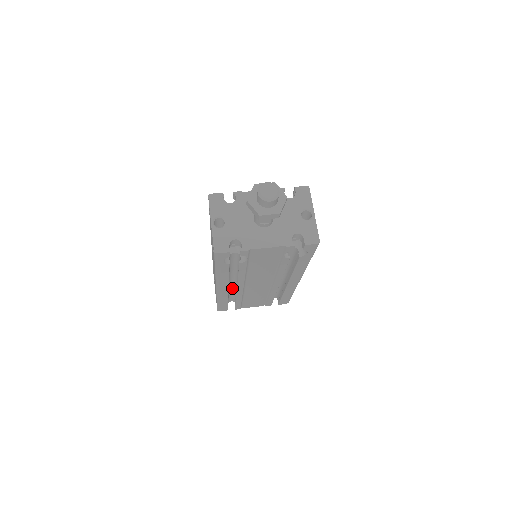
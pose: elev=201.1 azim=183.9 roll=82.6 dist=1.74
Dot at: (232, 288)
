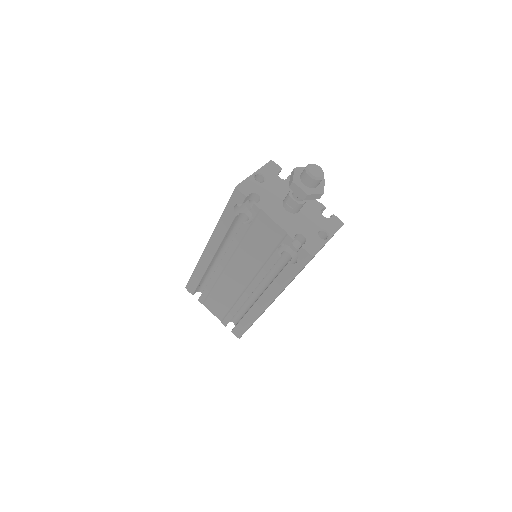
Dot at: occluded
